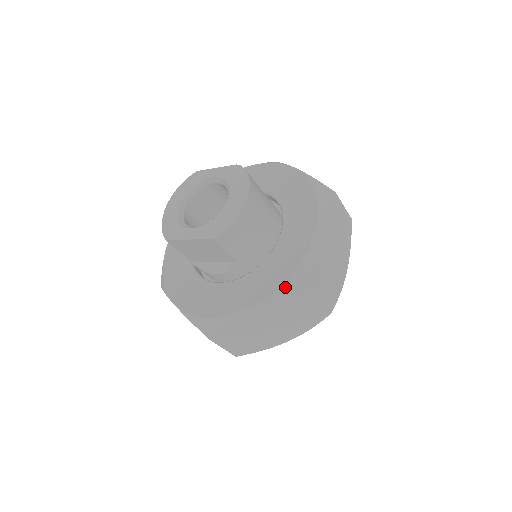
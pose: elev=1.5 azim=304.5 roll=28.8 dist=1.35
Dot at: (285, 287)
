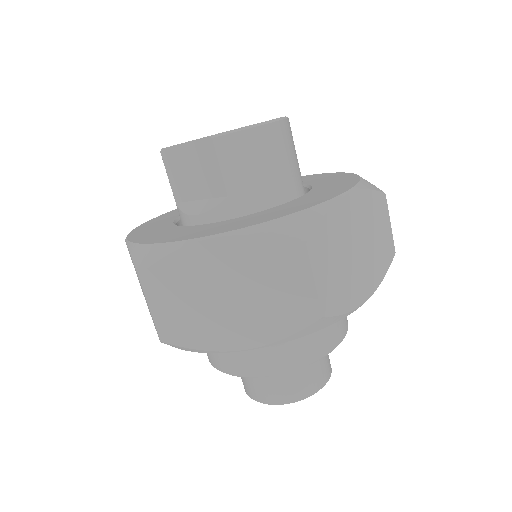
Dot at: (273, 224)
